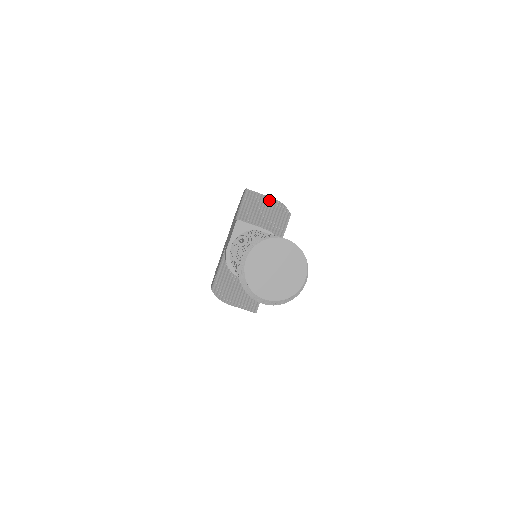
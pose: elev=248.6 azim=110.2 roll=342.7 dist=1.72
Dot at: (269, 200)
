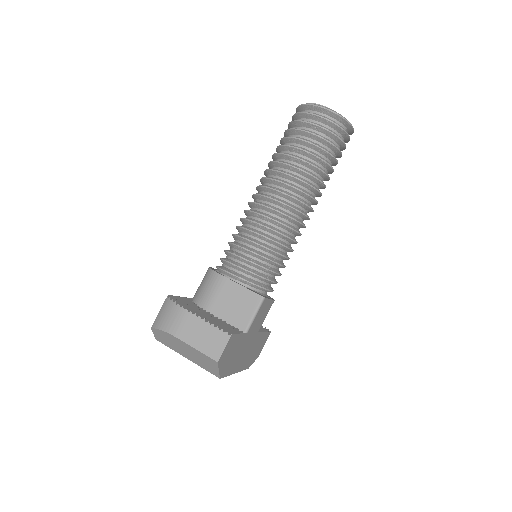
Dot at: occluded
